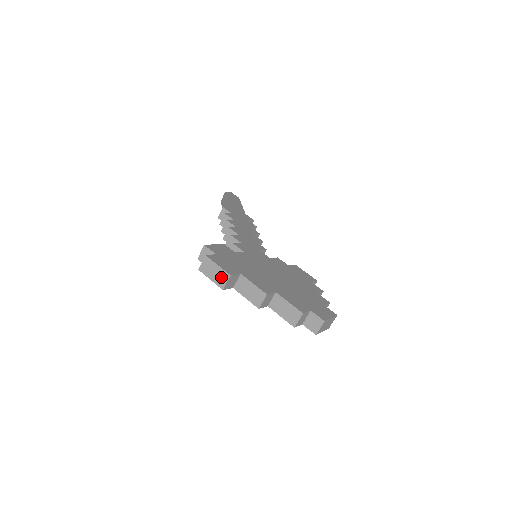
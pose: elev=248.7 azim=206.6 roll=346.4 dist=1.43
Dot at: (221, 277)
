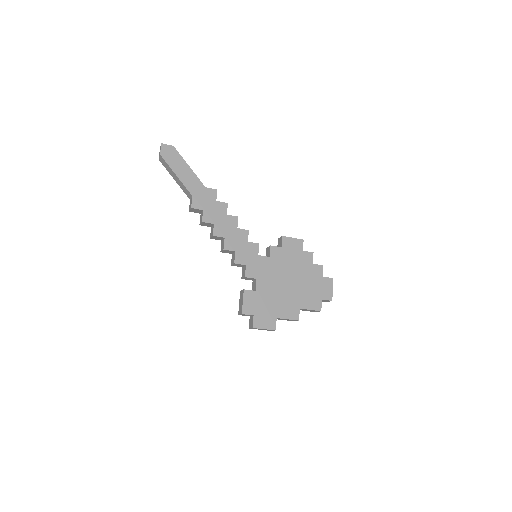
Dot at: occluded
